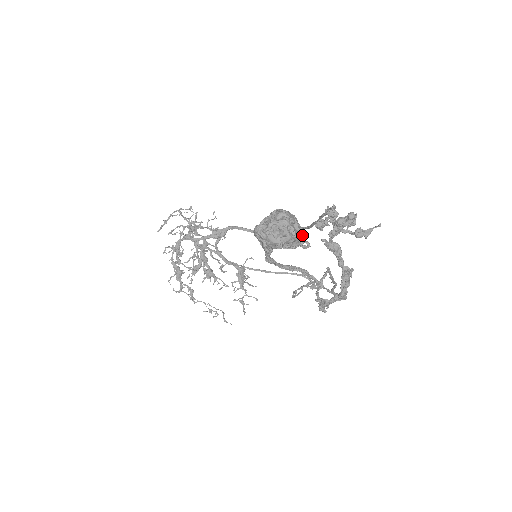
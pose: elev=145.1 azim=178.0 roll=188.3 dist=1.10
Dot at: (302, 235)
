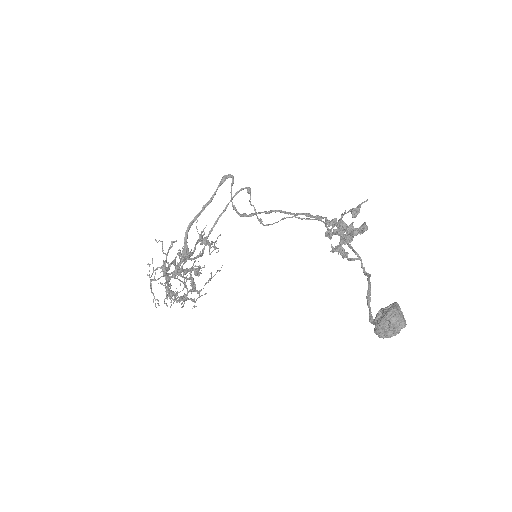
Dot at: (399, 308)
